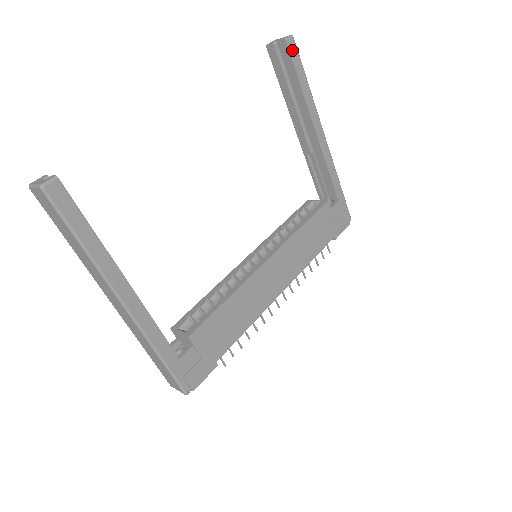
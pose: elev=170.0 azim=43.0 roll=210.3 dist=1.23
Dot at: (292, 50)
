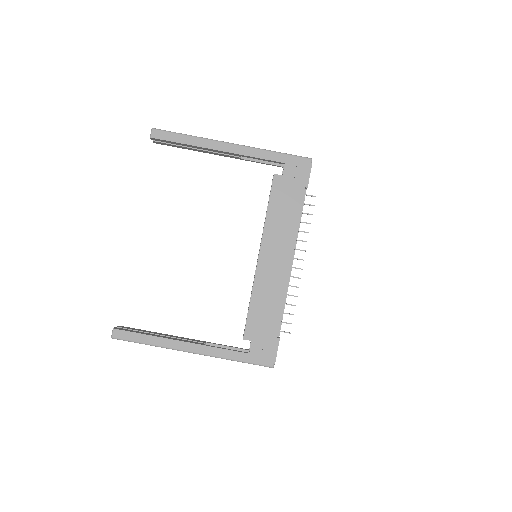
Dot at: (159, 136)
